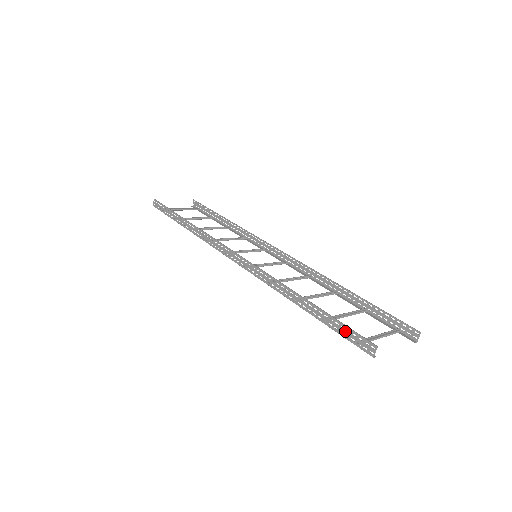
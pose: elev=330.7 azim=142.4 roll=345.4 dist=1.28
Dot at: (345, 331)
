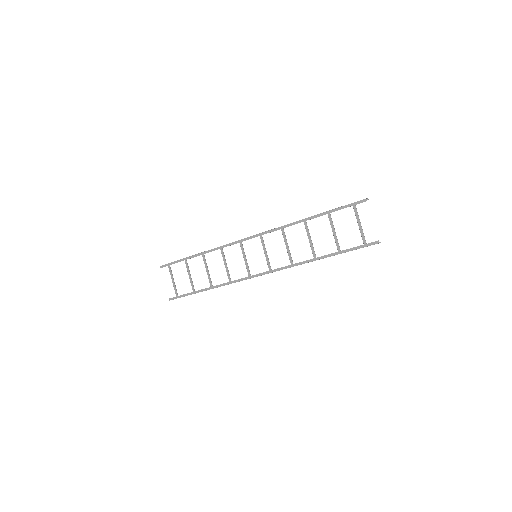
Dot at: (346, 205)
